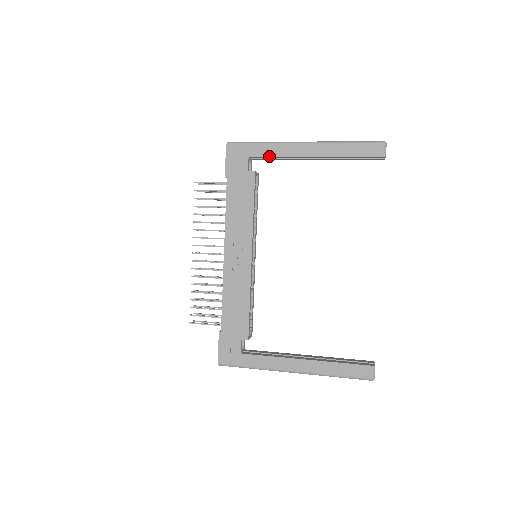
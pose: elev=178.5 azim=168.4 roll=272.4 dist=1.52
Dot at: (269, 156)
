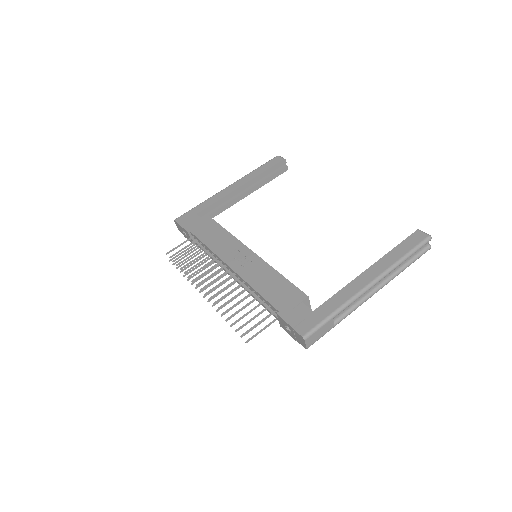
Dot at: (211, 204)
